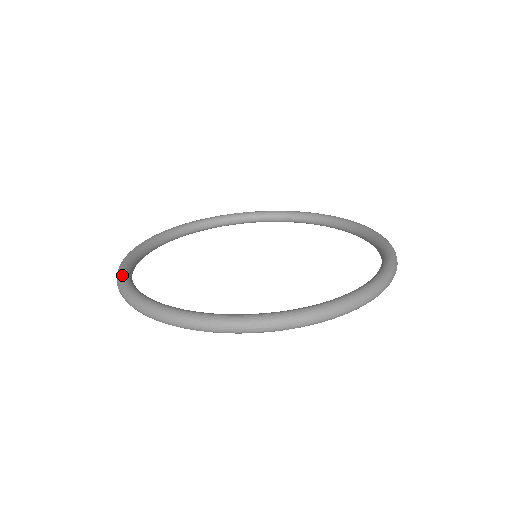
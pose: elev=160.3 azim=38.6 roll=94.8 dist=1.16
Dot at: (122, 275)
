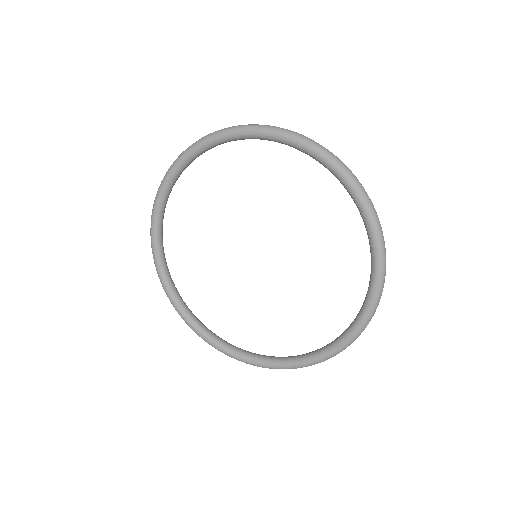
Dot at: (196, 332)
